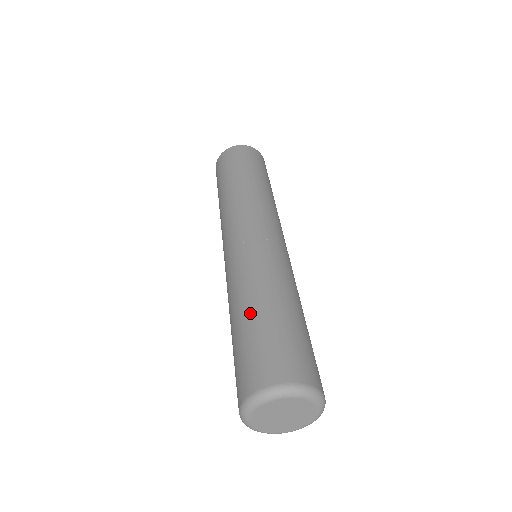
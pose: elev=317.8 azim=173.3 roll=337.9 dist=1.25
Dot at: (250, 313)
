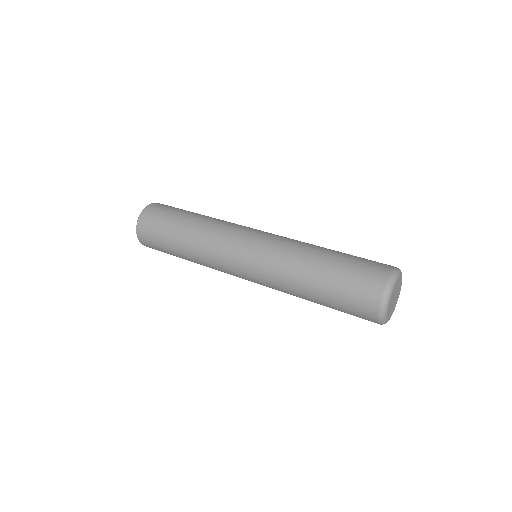
Dot at: (325, 264)
